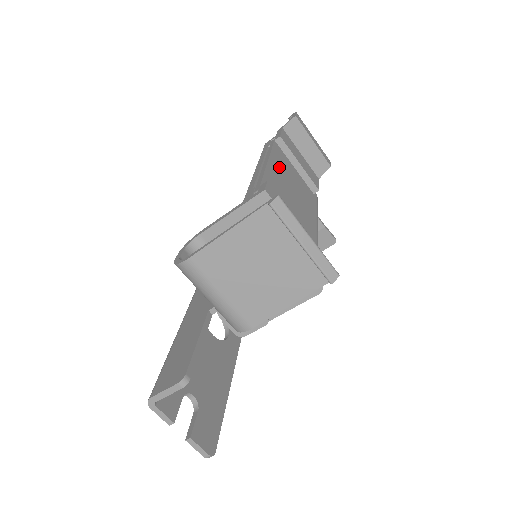
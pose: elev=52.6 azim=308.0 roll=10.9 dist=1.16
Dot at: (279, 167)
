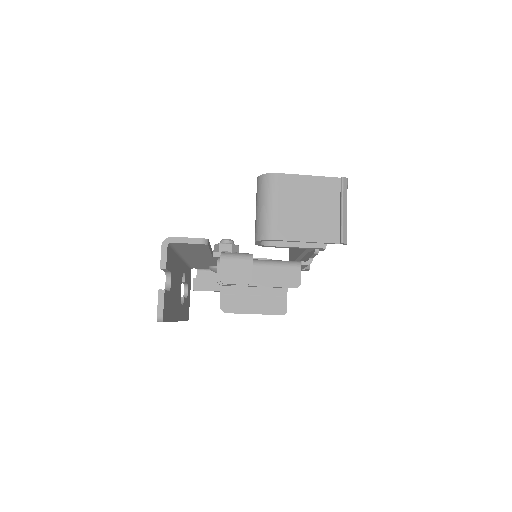
Dot at: occluded
